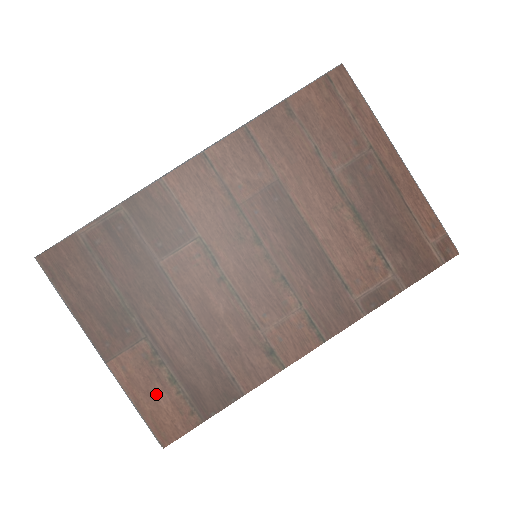
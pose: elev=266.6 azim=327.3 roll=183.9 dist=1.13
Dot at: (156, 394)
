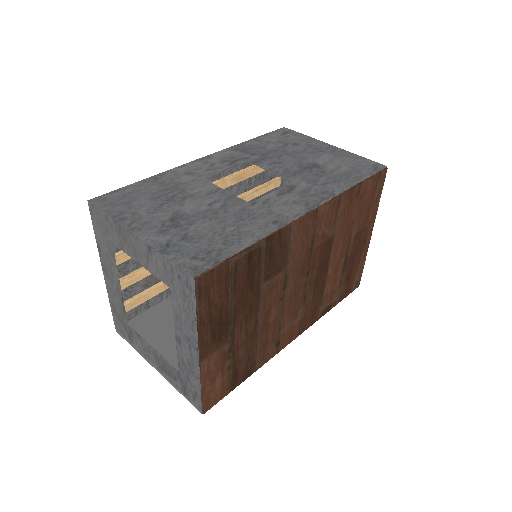
Dot at: (217, 379)
